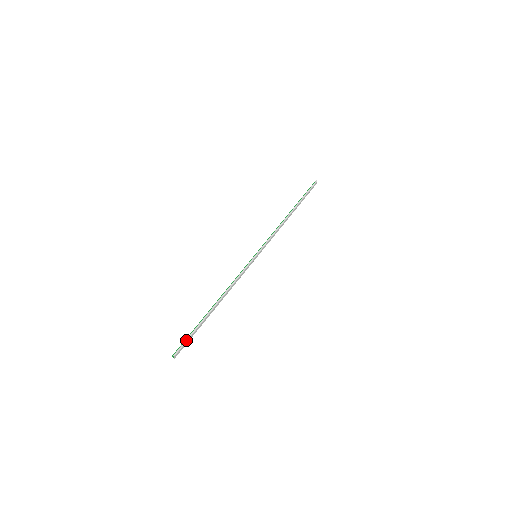
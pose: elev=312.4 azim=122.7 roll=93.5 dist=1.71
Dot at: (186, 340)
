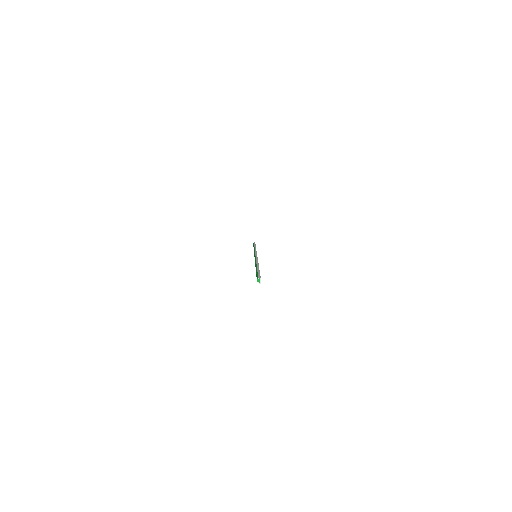
Dot at: (258, 273)
